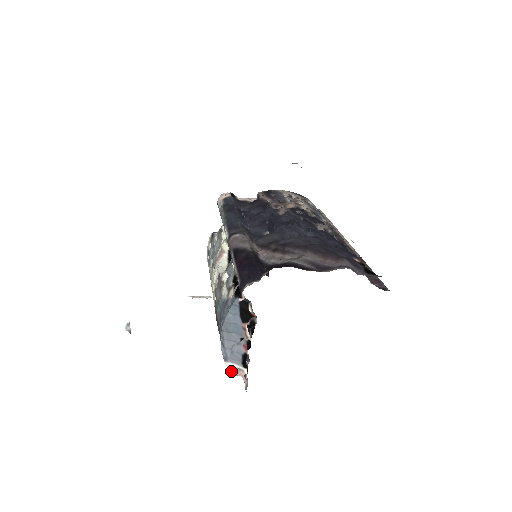
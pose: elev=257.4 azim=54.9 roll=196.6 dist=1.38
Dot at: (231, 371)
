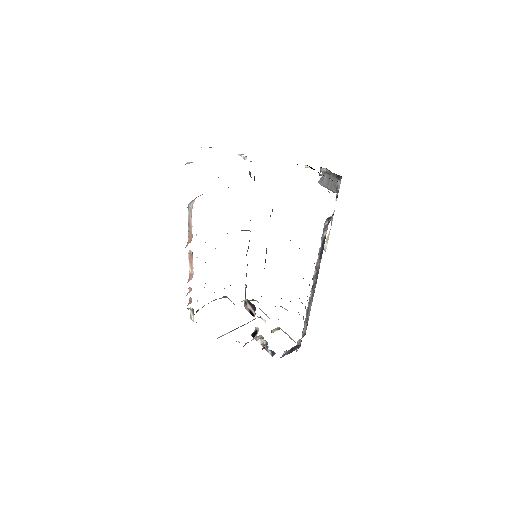
Dot at: (192, 201)
